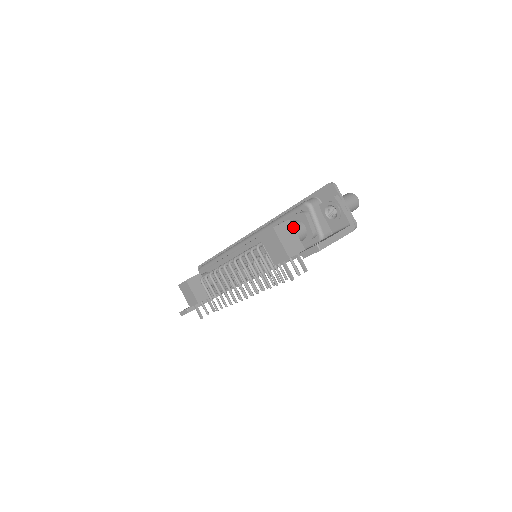
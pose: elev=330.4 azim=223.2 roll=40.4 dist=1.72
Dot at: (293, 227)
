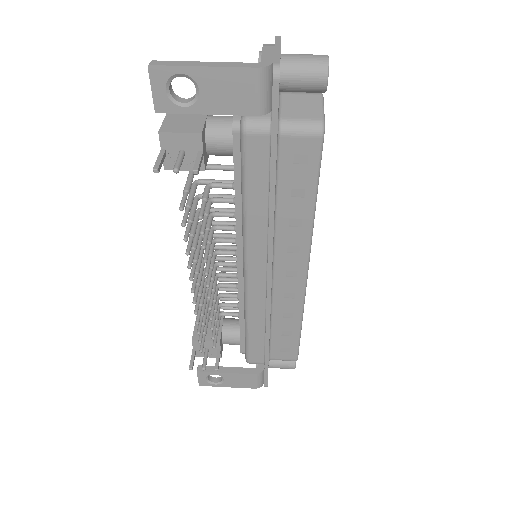
Dot at: (211, 115)
